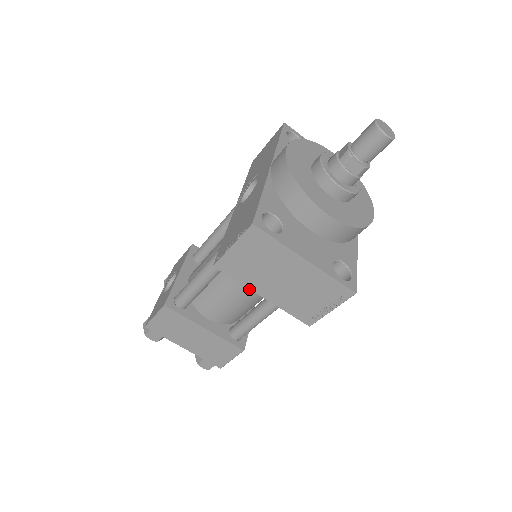
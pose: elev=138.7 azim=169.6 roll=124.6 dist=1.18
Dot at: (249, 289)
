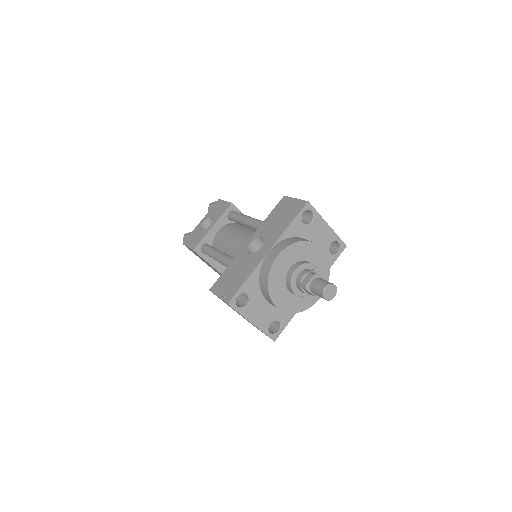
Dot at: occluded
